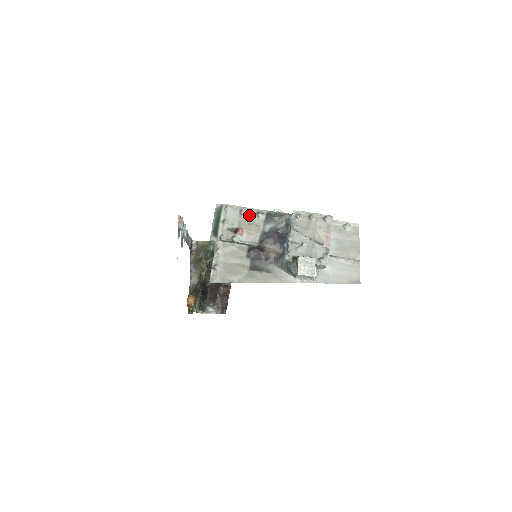
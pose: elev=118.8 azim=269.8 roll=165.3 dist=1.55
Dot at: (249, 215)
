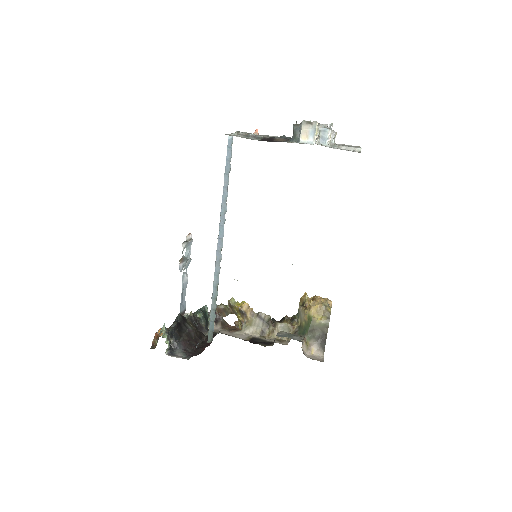
Dot at: occluded
